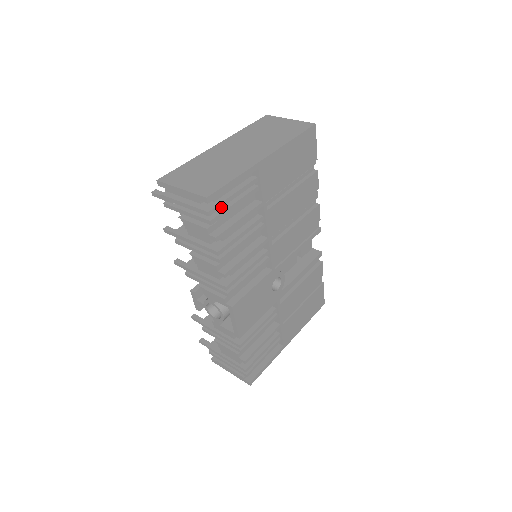
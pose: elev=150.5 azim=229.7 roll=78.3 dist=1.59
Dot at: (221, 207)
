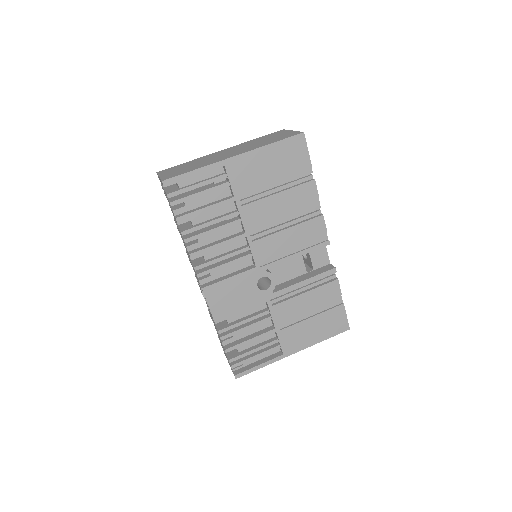
Dot at: occluded
